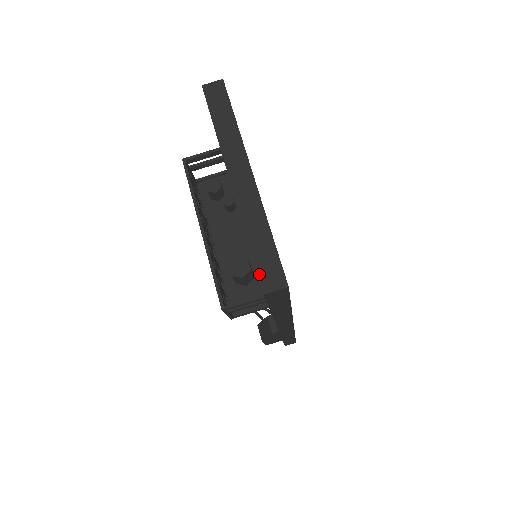
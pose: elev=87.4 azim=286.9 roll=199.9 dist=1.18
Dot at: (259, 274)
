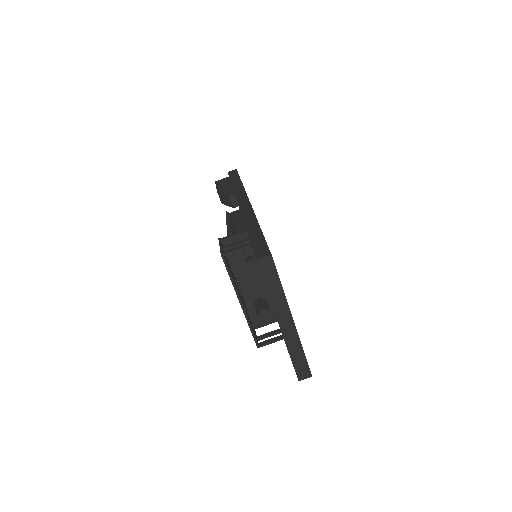
Dot at: (296, 372)
